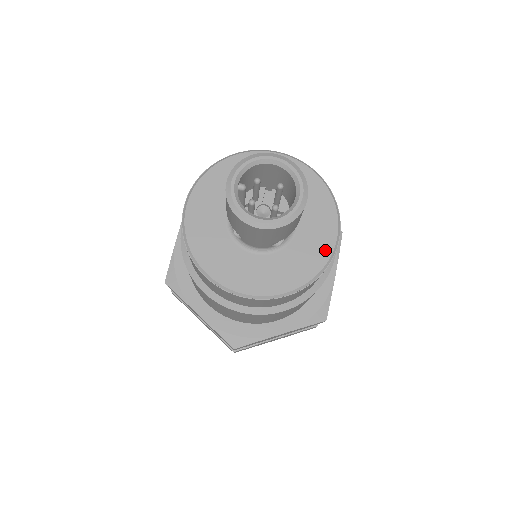
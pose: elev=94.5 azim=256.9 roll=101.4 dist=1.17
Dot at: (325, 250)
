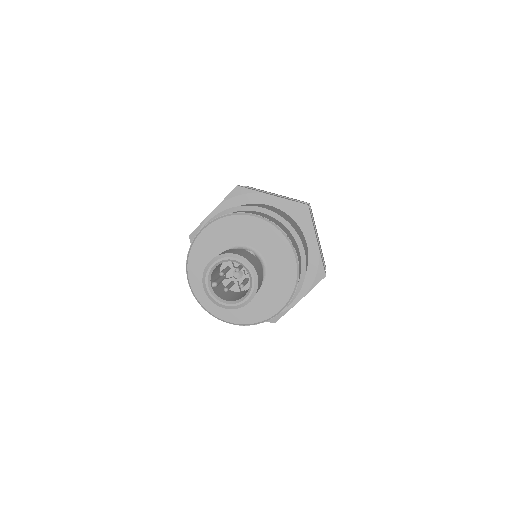
Dot at: (291, 270)
